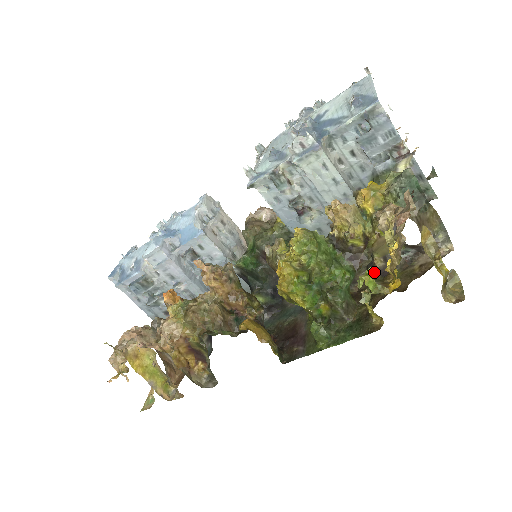
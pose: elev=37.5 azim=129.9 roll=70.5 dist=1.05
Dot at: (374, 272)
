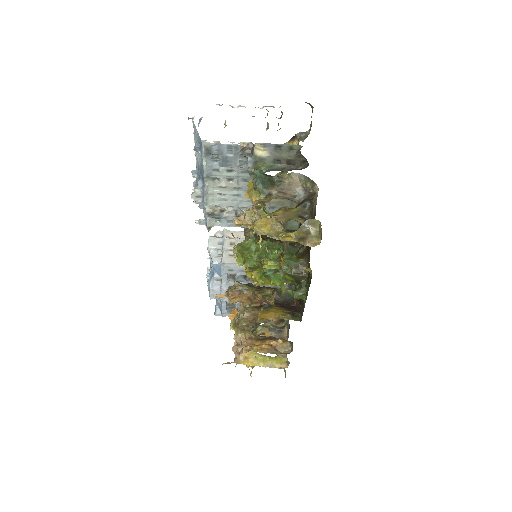
Dot at: occluded
